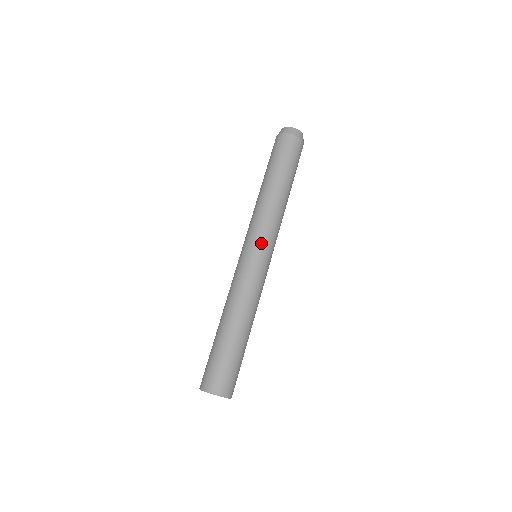
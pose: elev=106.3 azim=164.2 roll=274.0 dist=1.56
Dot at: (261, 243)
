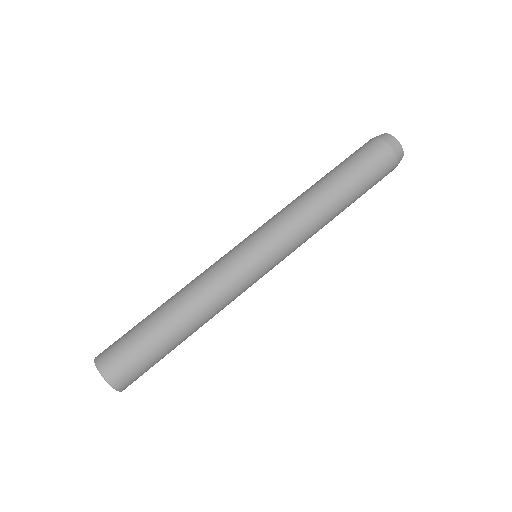
Dot at: (275, 255)
